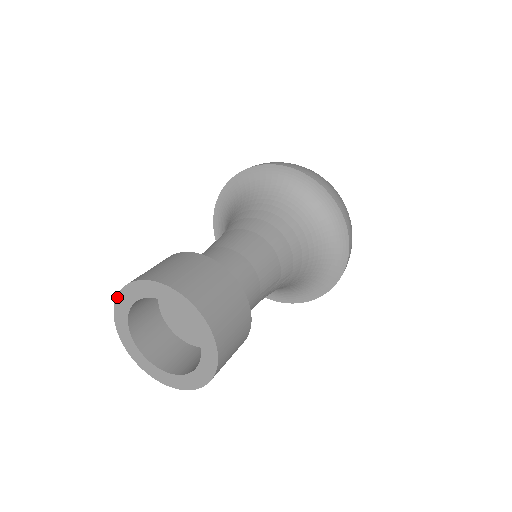
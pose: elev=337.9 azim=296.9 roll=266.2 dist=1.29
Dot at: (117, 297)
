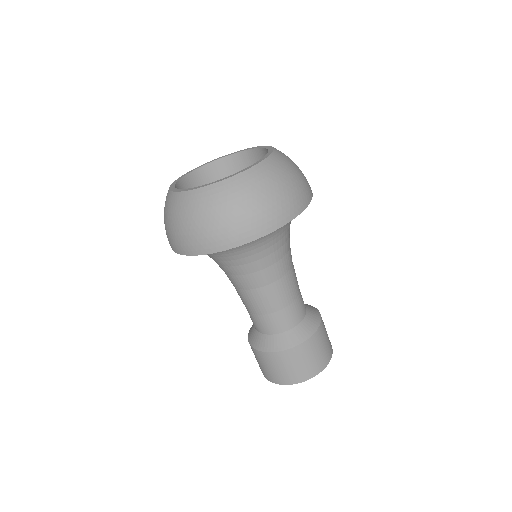
Dot at: occluded
